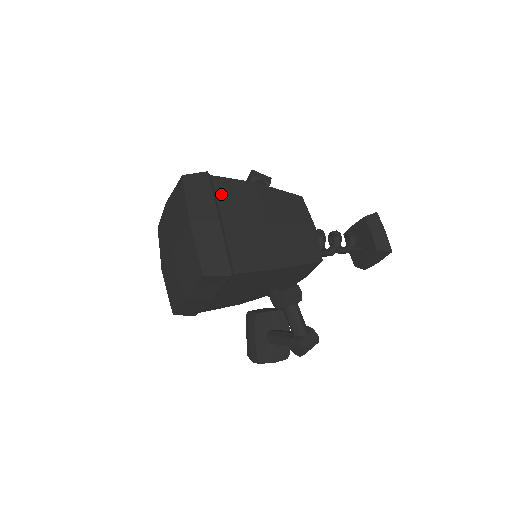
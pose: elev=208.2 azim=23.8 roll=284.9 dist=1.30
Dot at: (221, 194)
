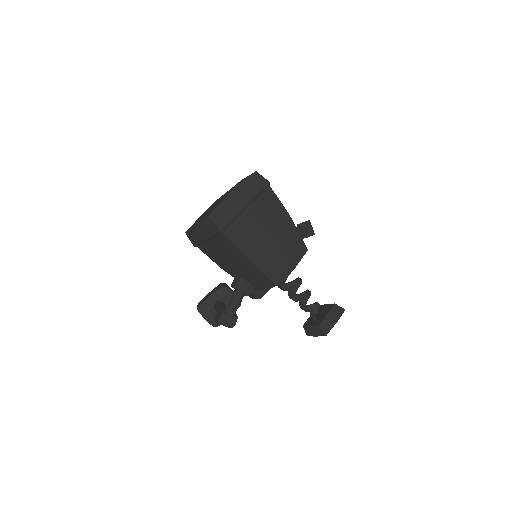
Dot at: (263, 198)
